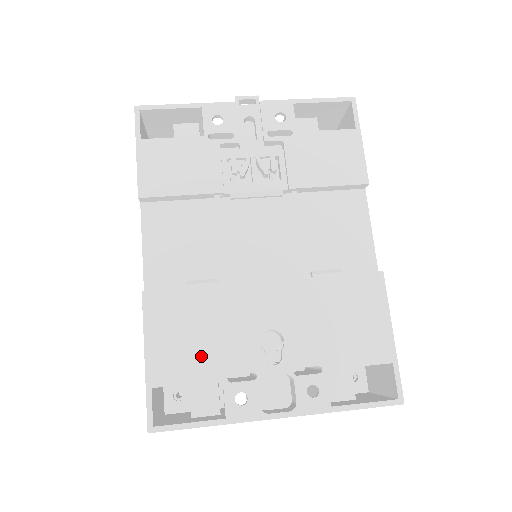
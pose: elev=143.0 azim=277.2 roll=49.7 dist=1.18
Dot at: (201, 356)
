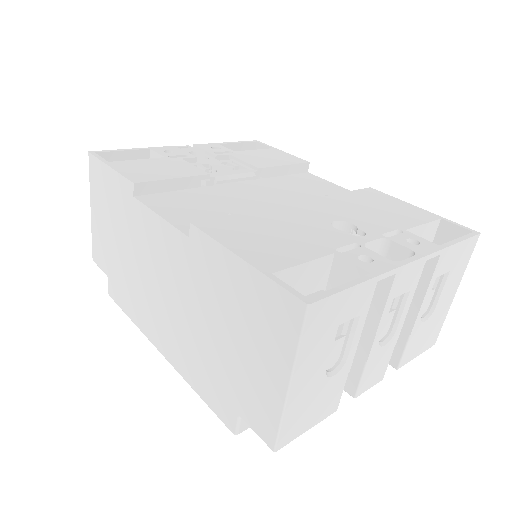
Dot at: (295, 244)
